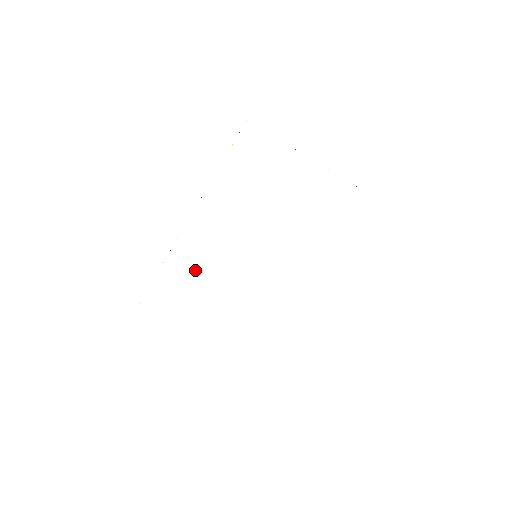
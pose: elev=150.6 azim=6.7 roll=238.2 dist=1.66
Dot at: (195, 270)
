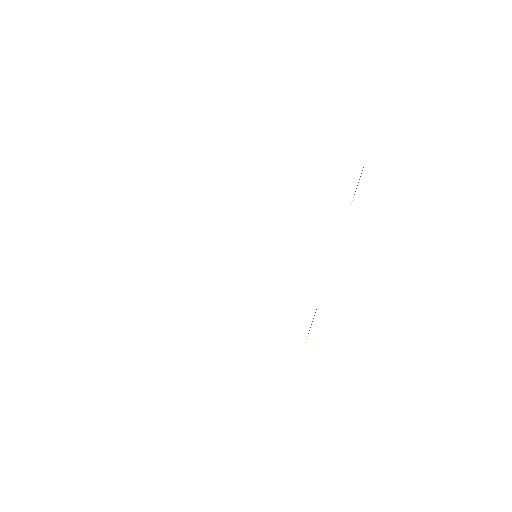
Dot at: (211, 290)
